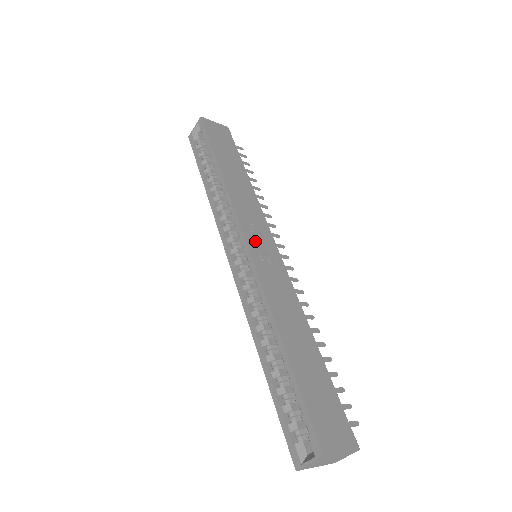
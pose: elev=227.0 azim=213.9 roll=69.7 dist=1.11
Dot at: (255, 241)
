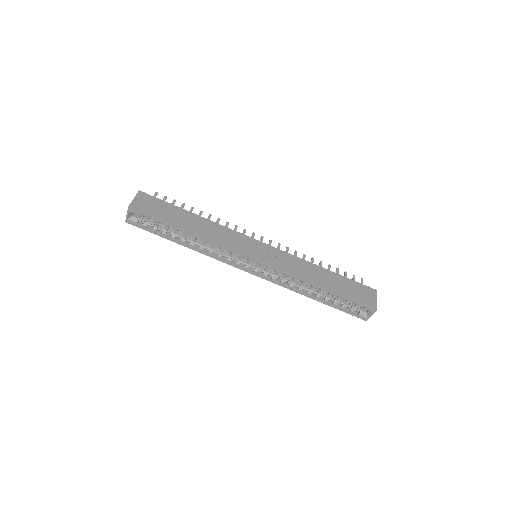
Dot at: (256, 253)
